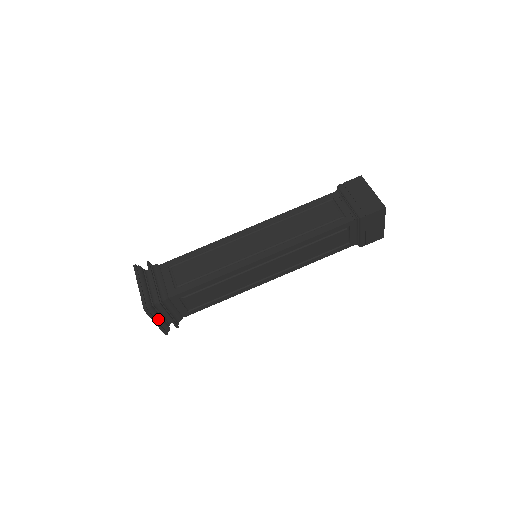
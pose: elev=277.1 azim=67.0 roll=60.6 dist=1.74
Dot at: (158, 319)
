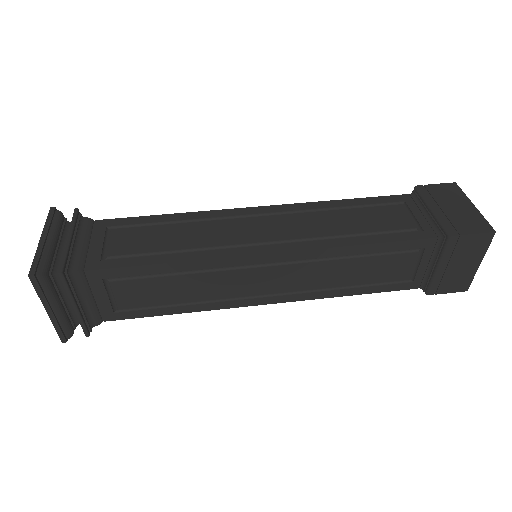
Dot at: (54, 305)
